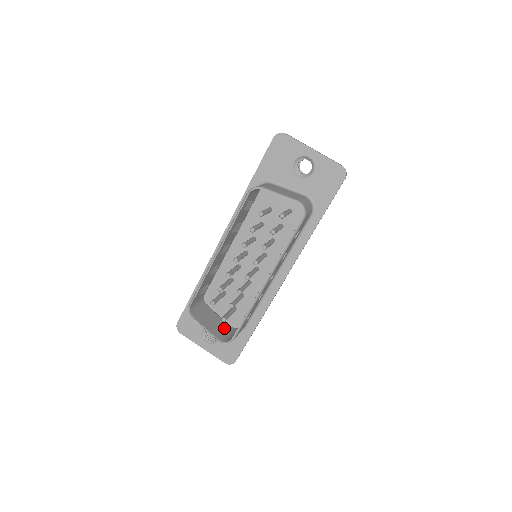
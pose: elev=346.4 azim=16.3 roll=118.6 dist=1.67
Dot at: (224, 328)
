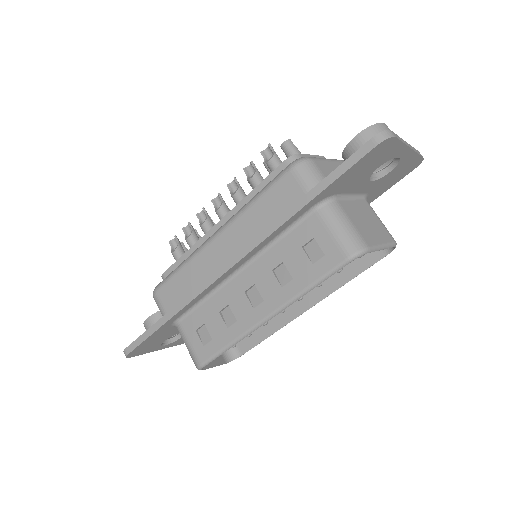
Dot at: occluded
